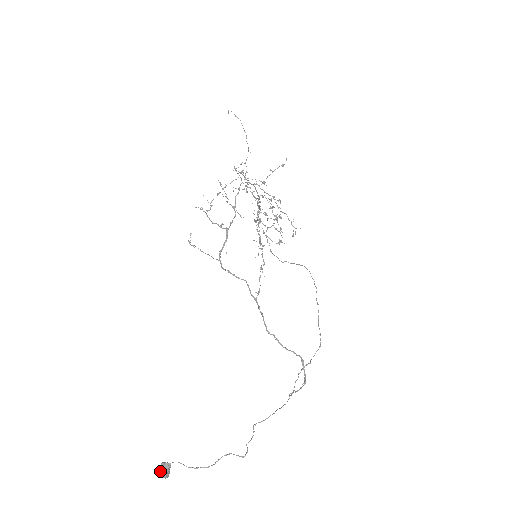
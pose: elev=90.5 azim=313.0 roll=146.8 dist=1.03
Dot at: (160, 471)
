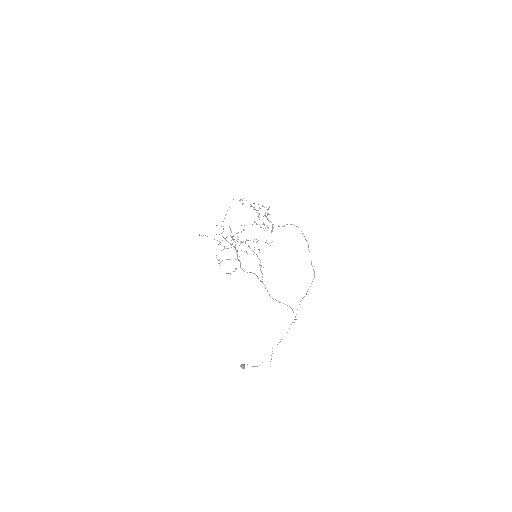
Dot at: occluded
